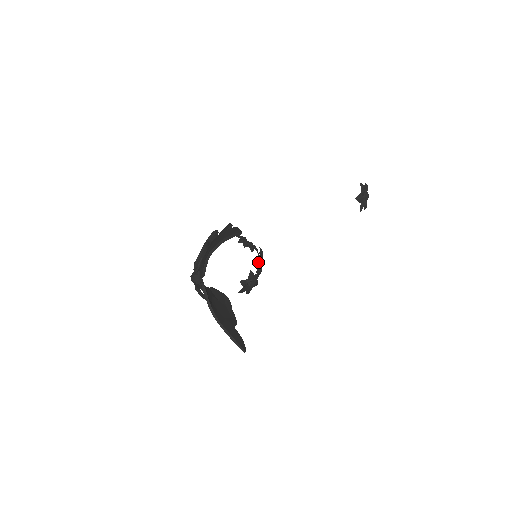
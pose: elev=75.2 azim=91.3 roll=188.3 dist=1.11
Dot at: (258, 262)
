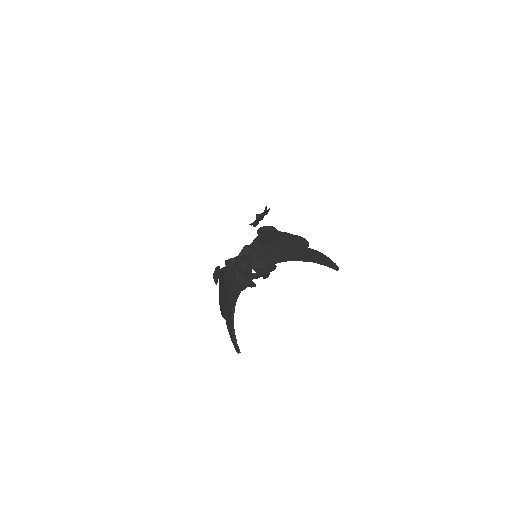
Dot at: (266, 268)
